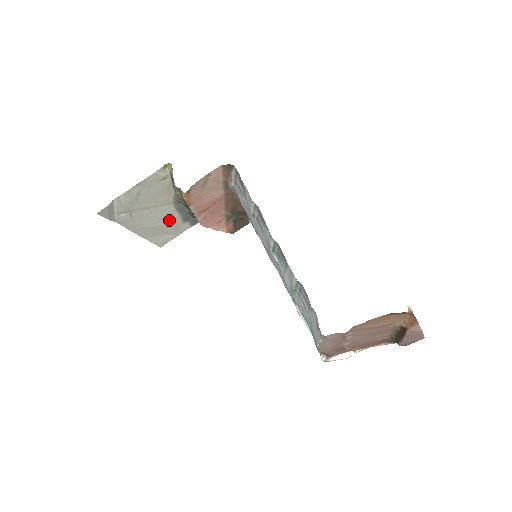
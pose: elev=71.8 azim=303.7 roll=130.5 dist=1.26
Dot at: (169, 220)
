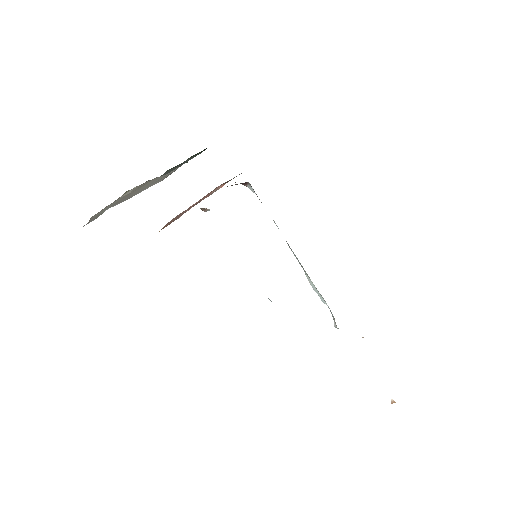
Dot at: (159, 178)
